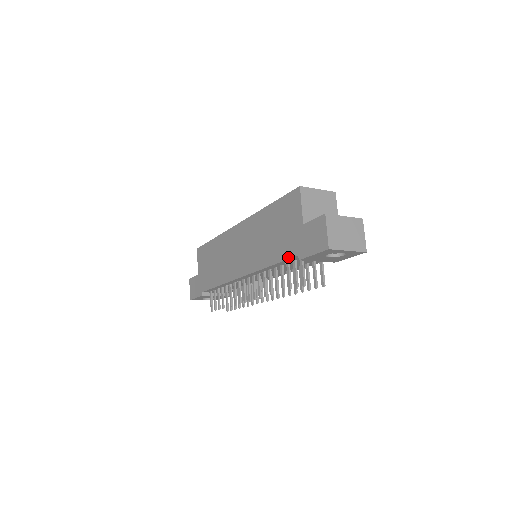
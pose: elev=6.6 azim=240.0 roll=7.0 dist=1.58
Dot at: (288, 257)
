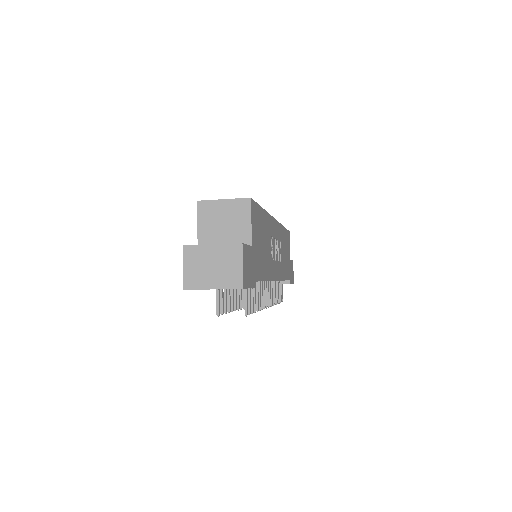
Dot at: occluded
